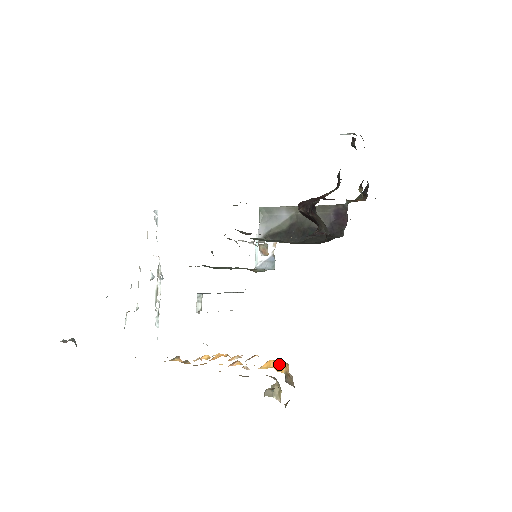
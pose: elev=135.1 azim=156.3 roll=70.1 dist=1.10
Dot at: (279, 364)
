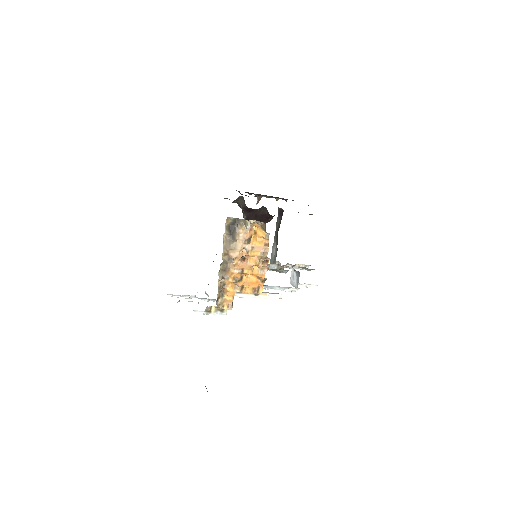
Dot at: (257, 231)
